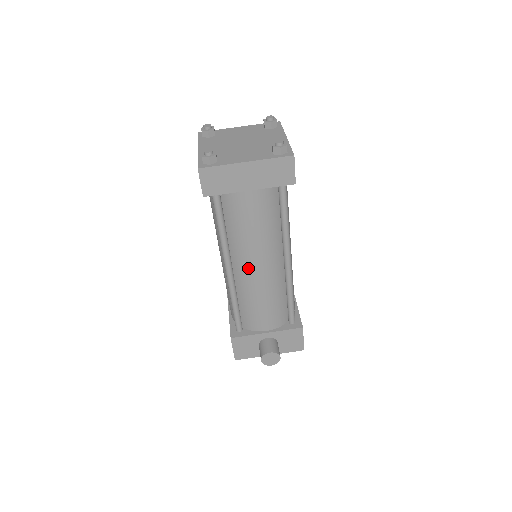
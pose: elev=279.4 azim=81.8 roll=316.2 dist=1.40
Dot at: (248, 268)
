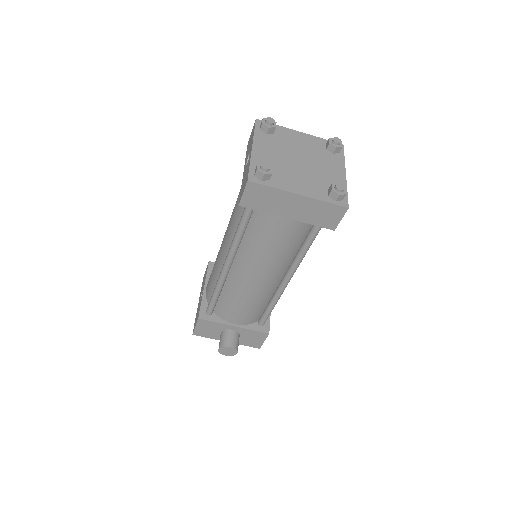
Dot at: (247, 274)
